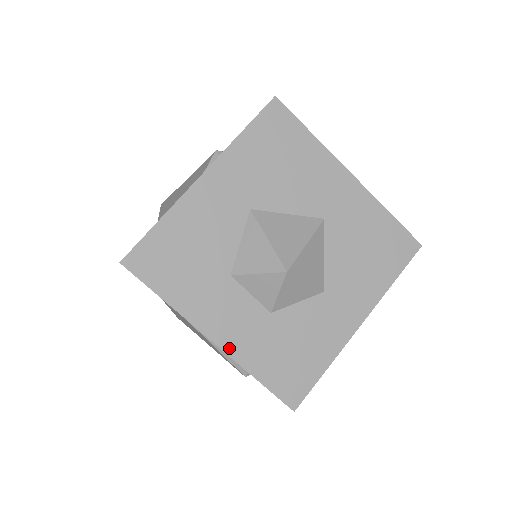
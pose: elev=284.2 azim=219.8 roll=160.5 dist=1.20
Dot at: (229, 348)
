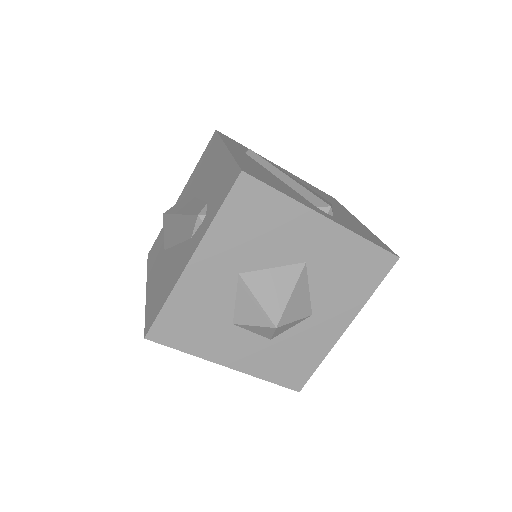
Dot at: (242, 368)
